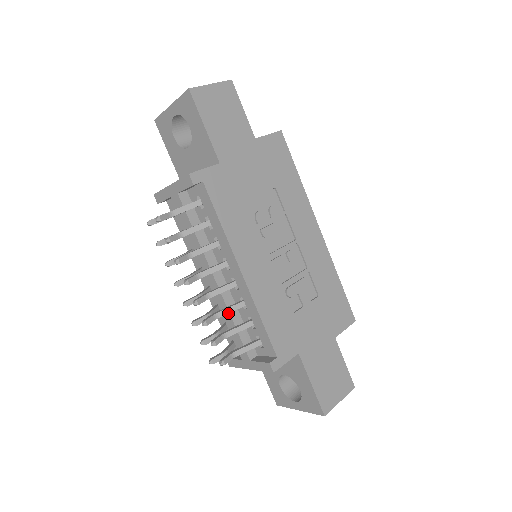
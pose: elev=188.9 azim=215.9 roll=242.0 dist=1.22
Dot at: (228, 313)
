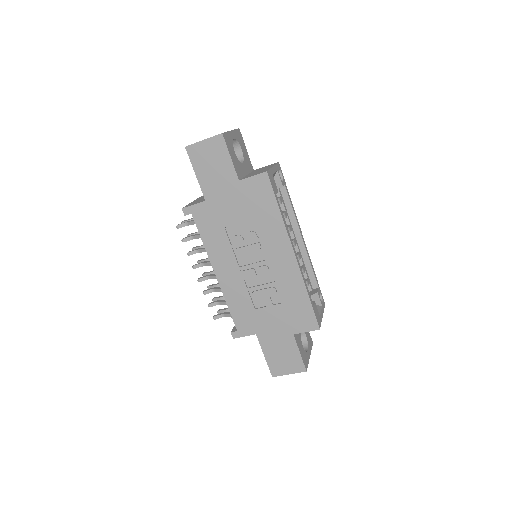
Dot at: occluded
